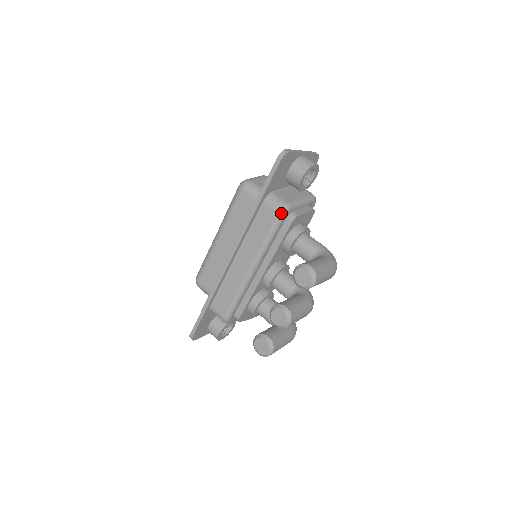
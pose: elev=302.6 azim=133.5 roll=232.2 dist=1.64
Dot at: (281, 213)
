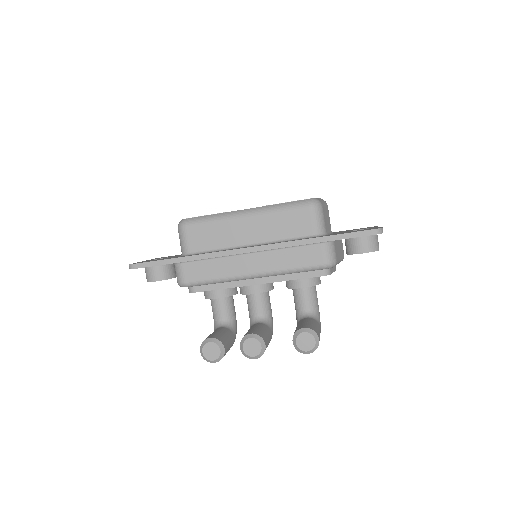
Dot at: (327, 266)
